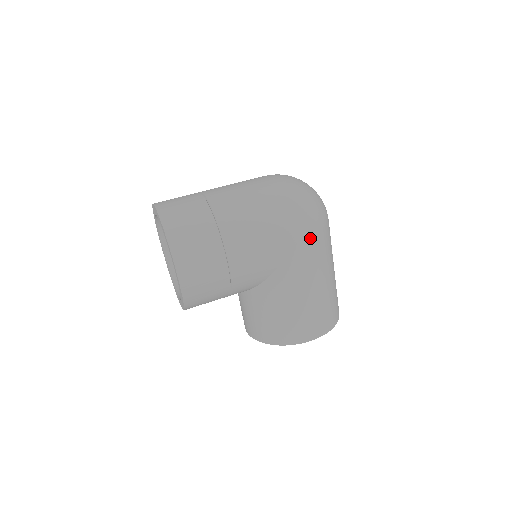
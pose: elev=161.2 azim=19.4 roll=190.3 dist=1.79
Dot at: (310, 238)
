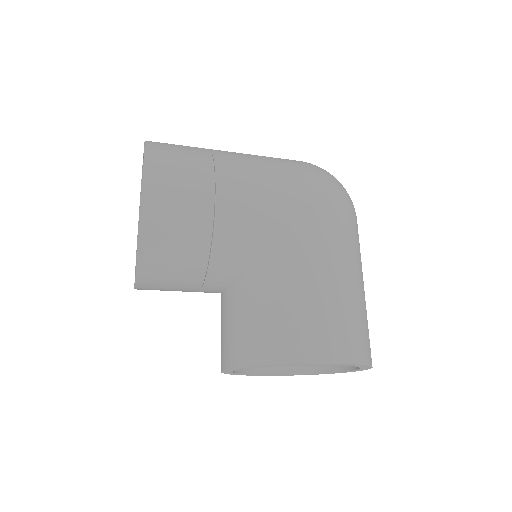
Dot at: (331, 205)
